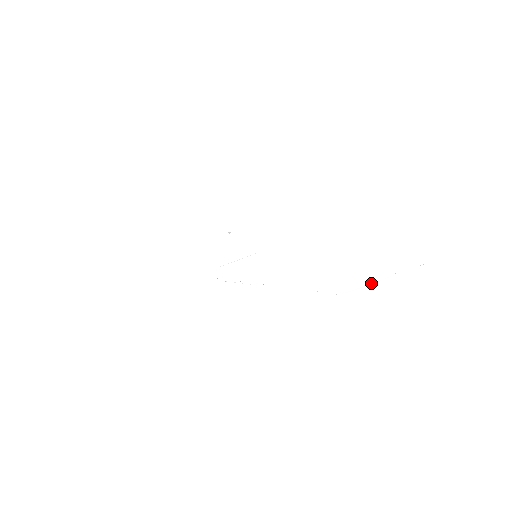
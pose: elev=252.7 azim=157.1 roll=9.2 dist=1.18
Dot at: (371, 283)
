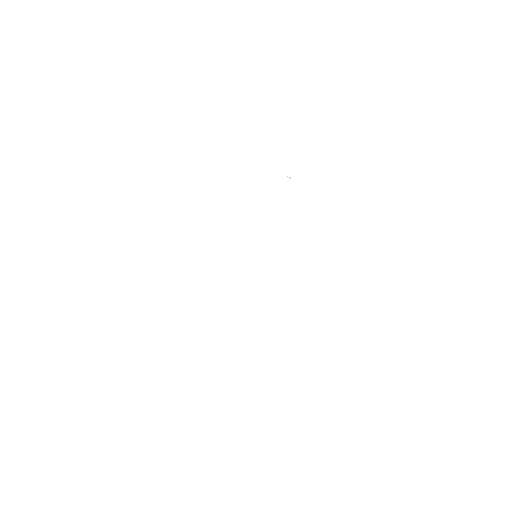
Dot at: occluded
